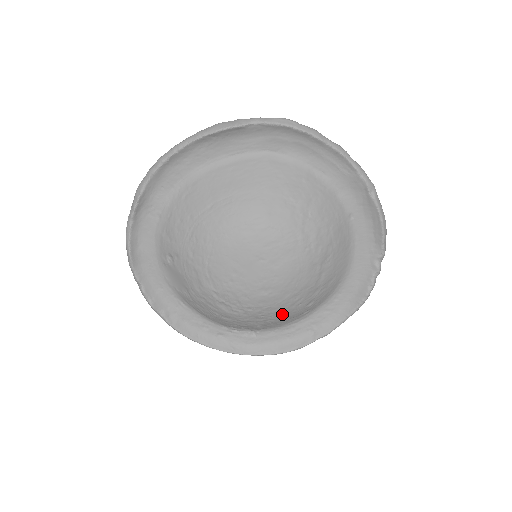
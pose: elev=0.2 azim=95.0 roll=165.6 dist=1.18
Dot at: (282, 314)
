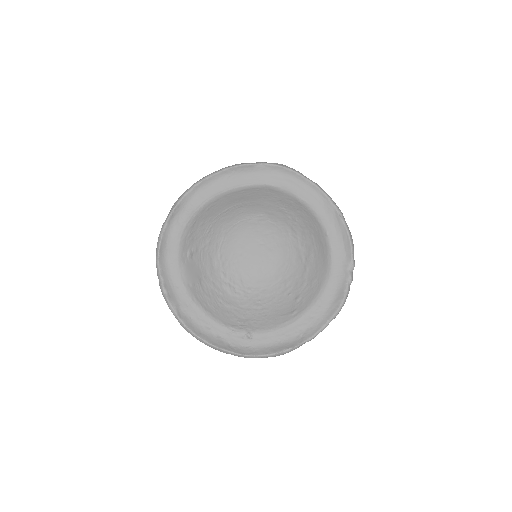
Dot at: (275, 302)
